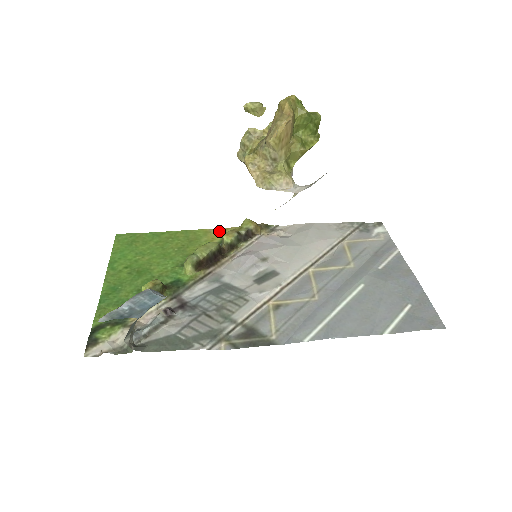
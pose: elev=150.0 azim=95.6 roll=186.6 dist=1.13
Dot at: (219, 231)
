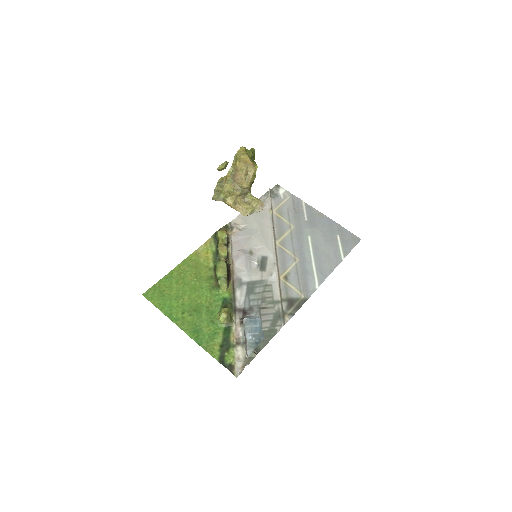
Dot at: (203, 249)
